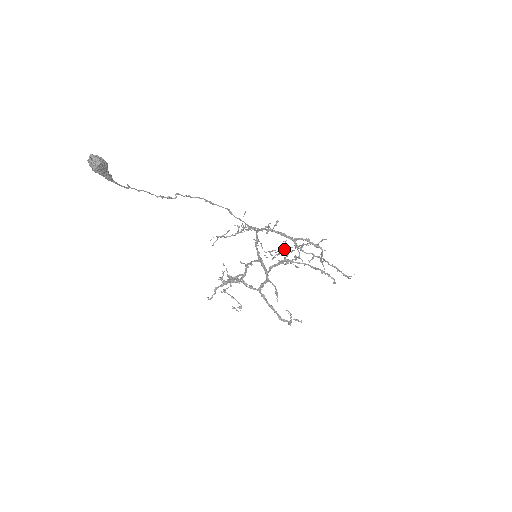
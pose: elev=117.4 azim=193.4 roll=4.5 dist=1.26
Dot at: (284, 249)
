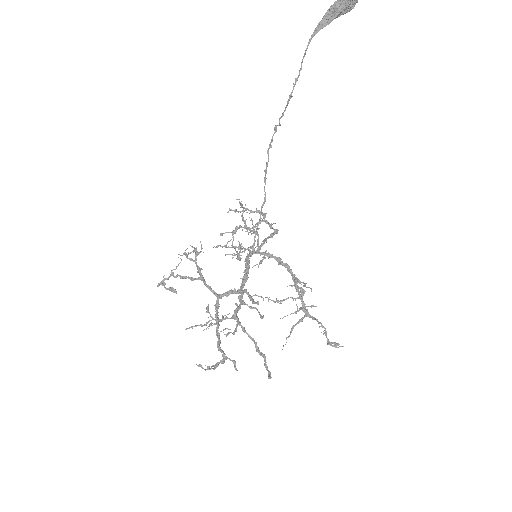
Dot at: (221, 319)
